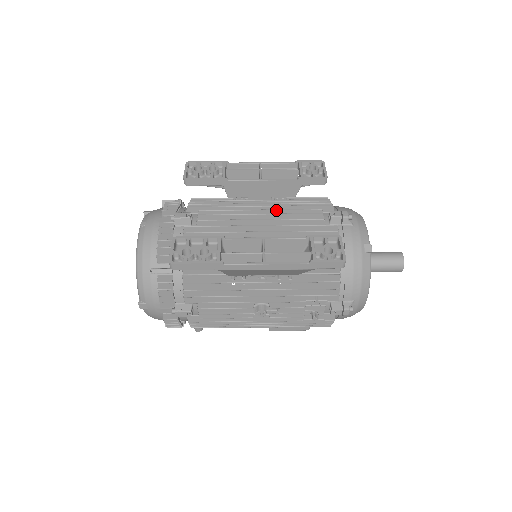
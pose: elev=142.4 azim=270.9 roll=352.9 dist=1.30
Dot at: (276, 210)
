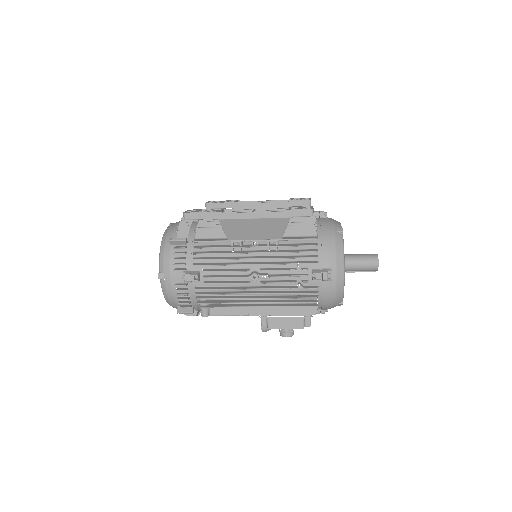
Dot at: occluded
